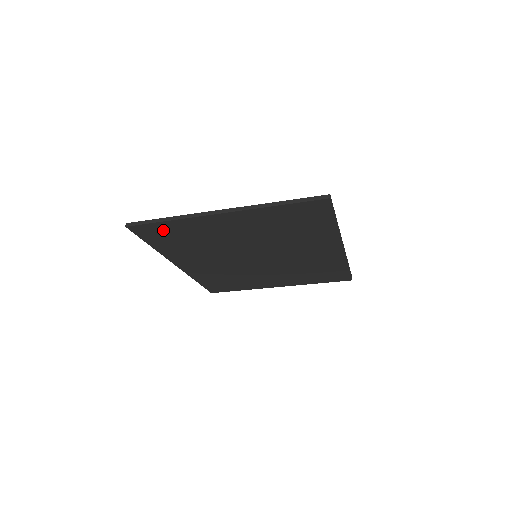
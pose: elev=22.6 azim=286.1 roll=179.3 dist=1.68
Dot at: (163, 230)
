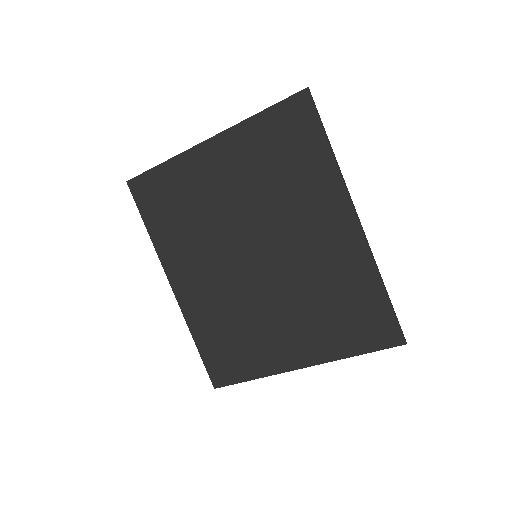
Dot at: (158, 186)
